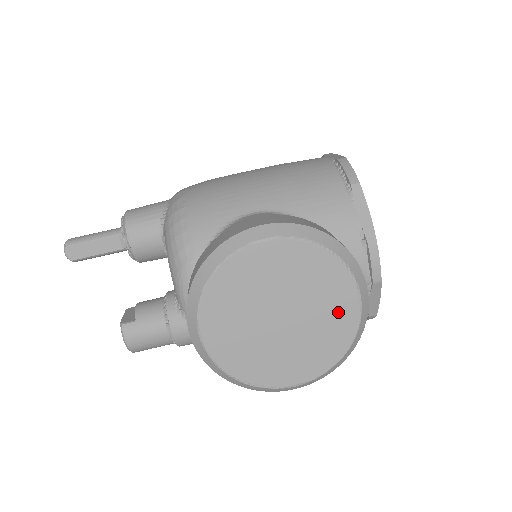
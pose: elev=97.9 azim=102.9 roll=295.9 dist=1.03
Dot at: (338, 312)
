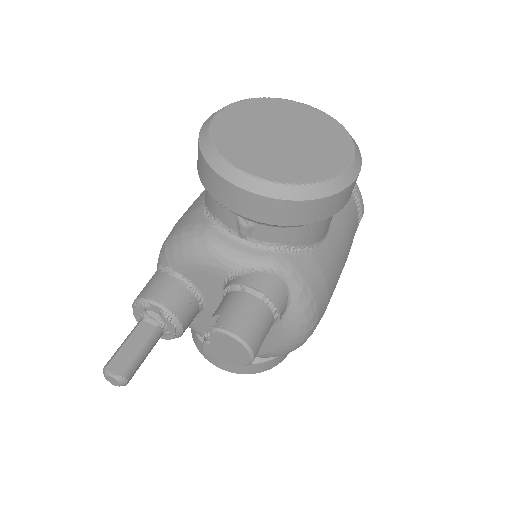
Dot at: (307, 116)
